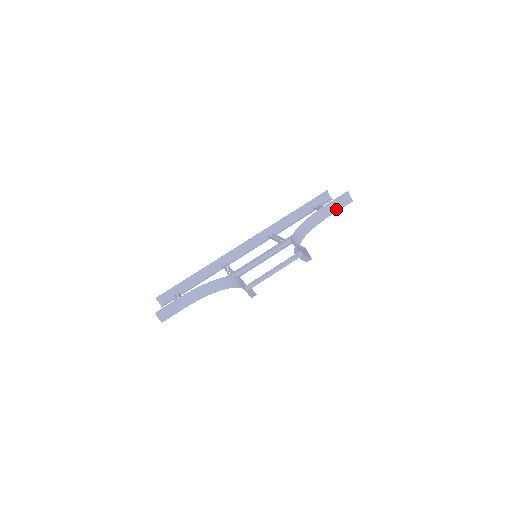
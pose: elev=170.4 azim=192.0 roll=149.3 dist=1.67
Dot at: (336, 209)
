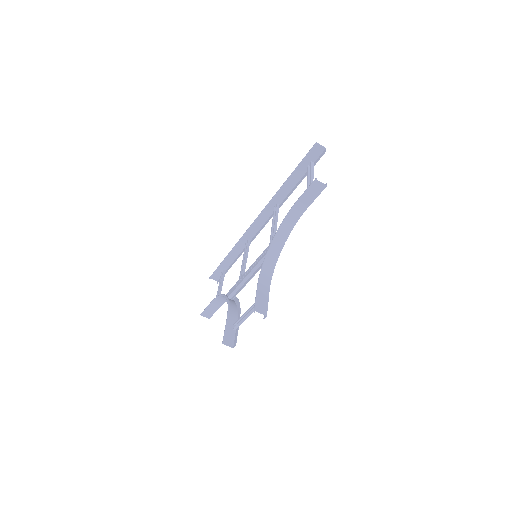
Dot at: (311, 200)
